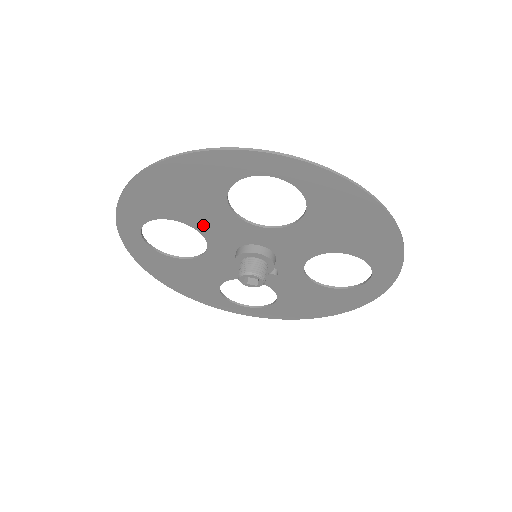
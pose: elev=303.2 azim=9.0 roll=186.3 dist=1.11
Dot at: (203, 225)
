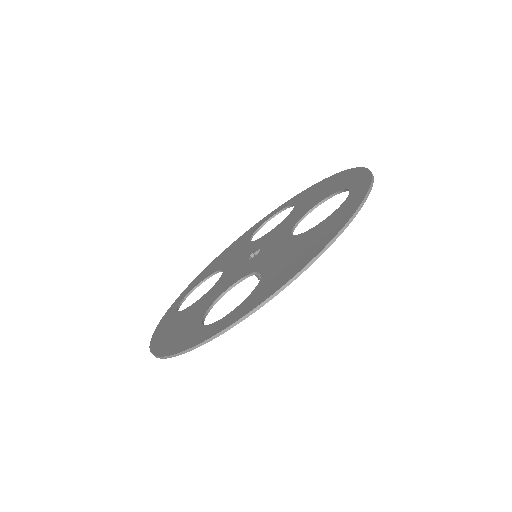
Dot at: occluded
